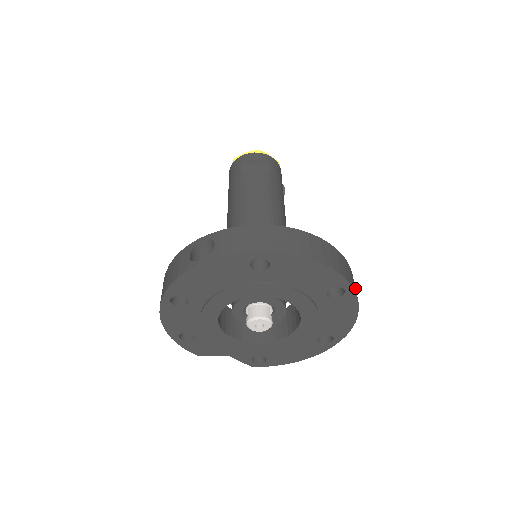
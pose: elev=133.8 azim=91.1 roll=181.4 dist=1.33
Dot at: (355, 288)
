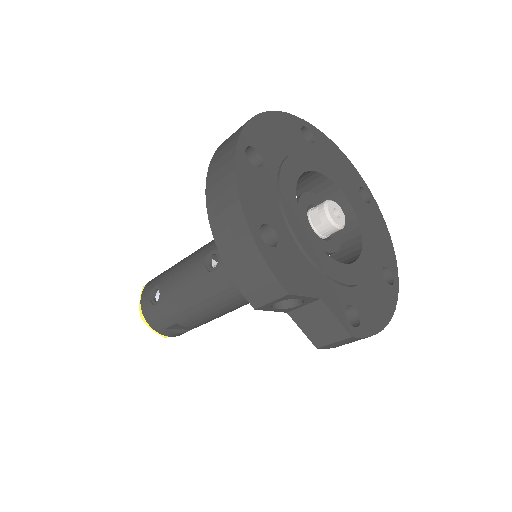
Dot at: occluded
